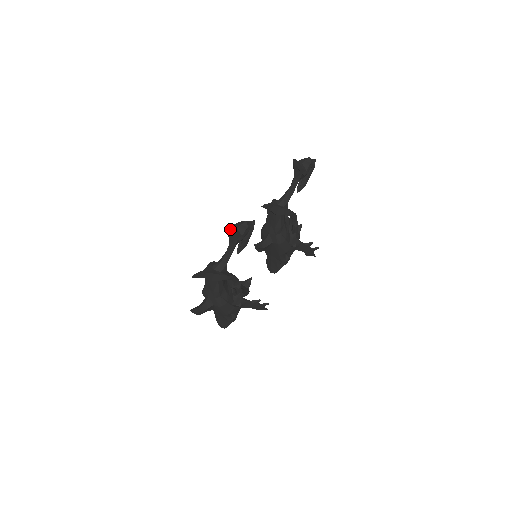
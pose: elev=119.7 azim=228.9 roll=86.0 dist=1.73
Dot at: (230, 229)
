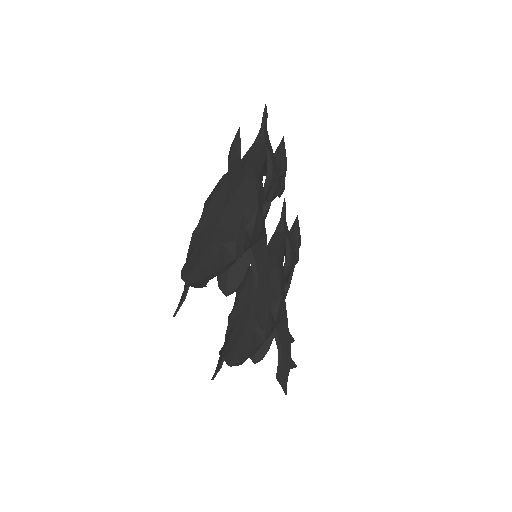
Dot at: (283, 148)
